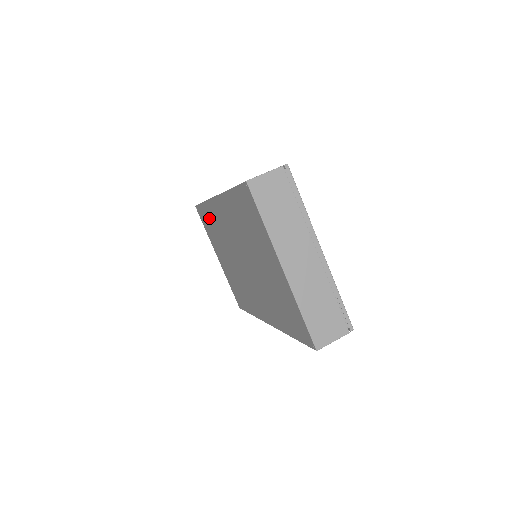
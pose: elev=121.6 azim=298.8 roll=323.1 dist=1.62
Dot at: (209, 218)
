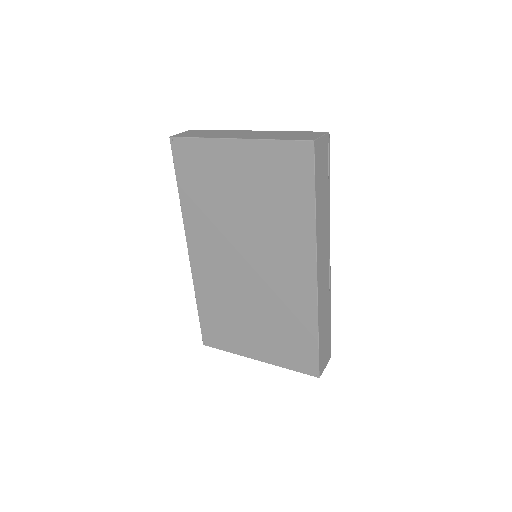
Dot at: (211, 309)
